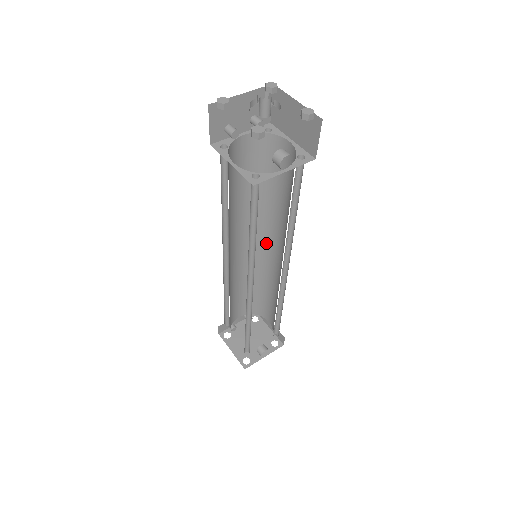
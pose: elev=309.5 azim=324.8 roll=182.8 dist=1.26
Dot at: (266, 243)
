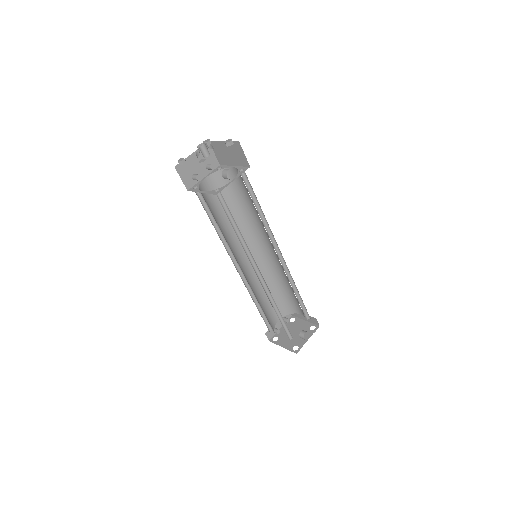
Dot at: (262, 248)
